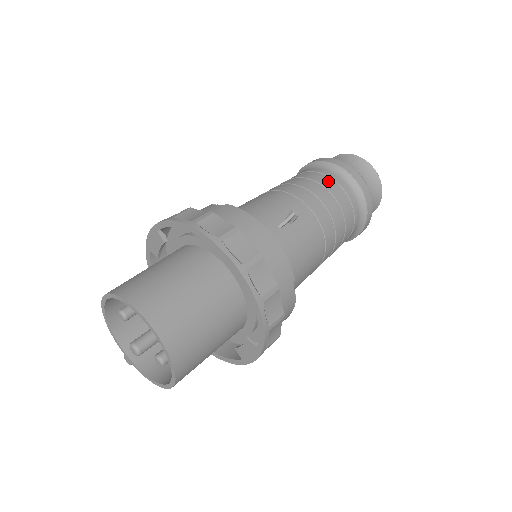
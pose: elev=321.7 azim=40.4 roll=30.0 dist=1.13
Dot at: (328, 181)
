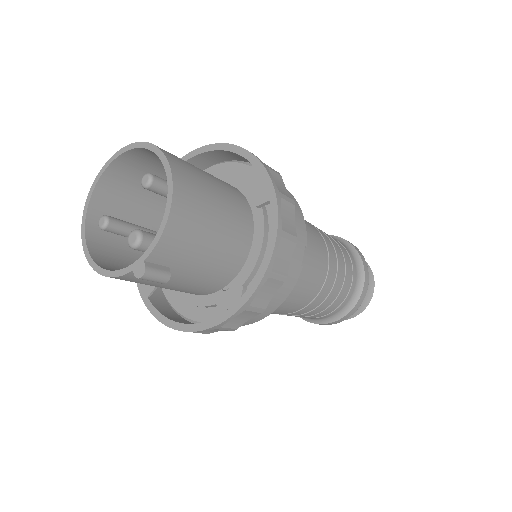
Dot at: occluded
